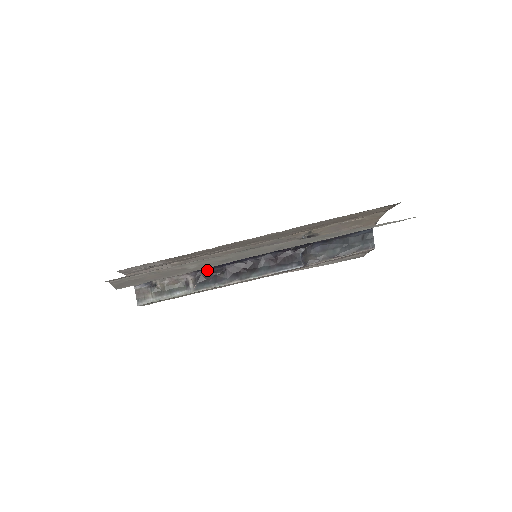
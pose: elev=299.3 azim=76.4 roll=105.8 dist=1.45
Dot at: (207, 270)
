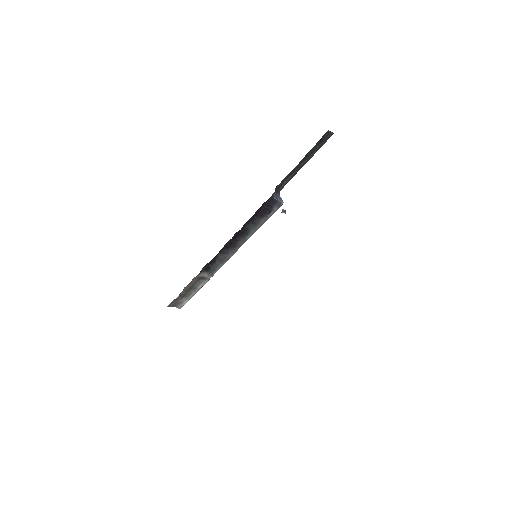
Dot at: (208, 263)
